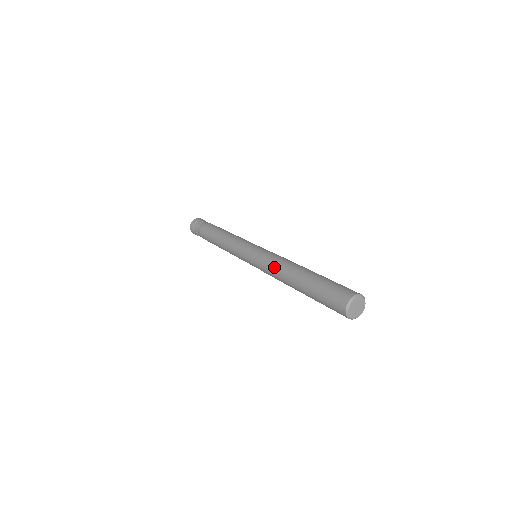
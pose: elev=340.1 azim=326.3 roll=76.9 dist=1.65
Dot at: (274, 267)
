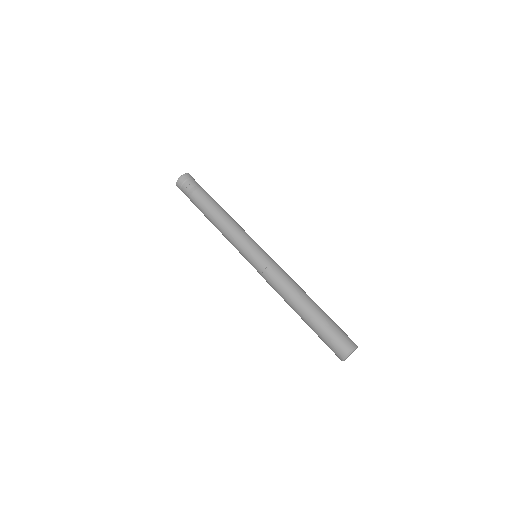
Dot at: (281, 285)
